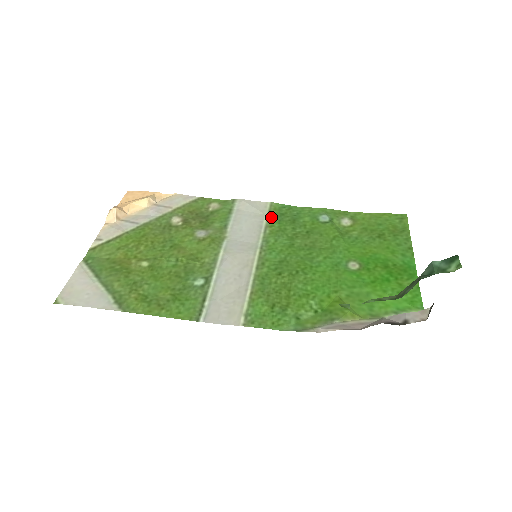
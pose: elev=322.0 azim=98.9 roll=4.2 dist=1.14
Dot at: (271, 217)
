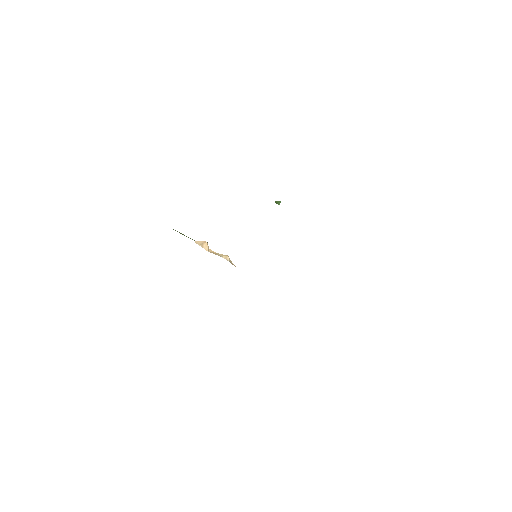
Dot at: occluded
